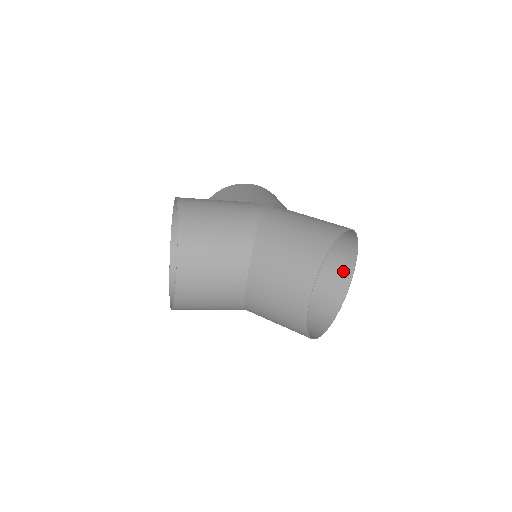
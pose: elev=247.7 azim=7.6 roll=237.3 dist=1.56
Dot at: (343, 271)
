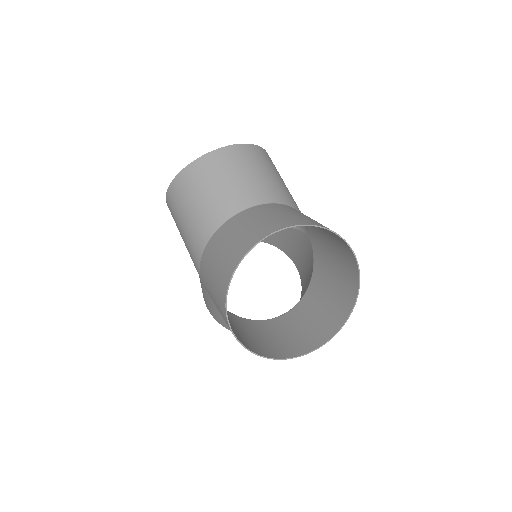
Dot at: (299, 347)
